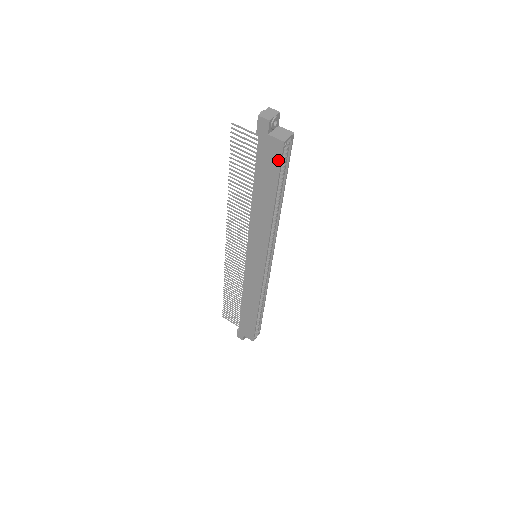
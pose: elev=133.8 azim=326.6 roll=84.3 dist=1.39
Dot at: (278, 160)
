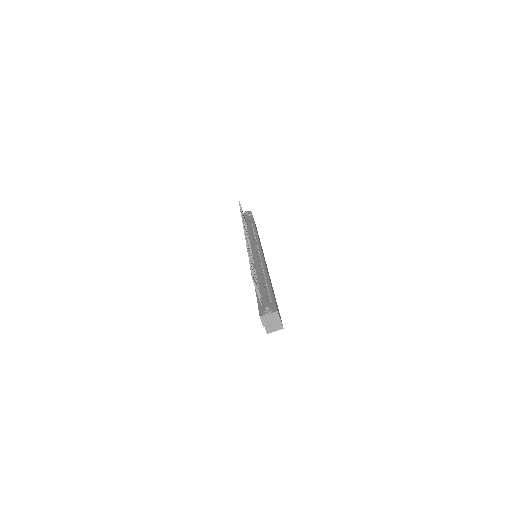
Dot at: occluded
